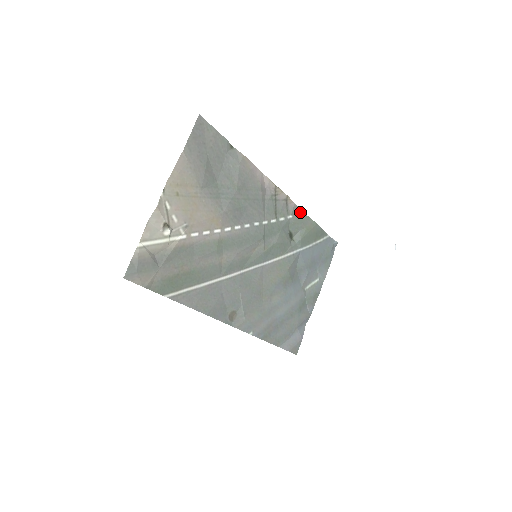
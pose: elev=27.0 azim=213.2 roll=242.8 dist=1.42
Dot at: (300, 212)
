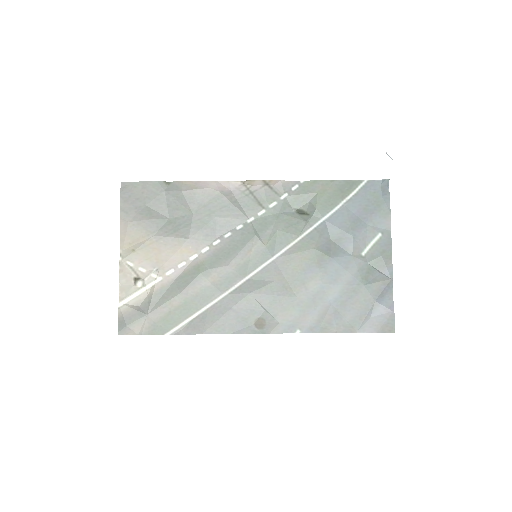
Dot at: (298, 183)
